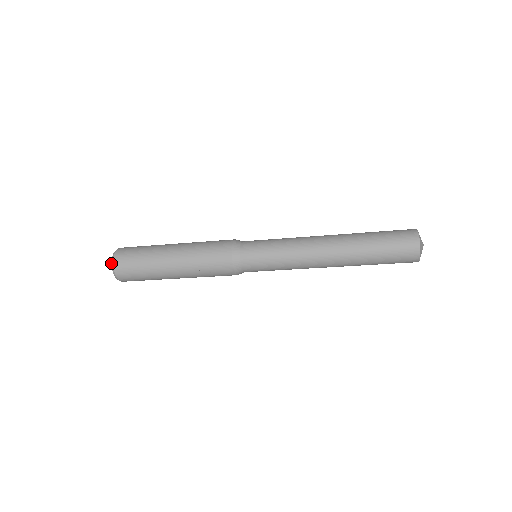
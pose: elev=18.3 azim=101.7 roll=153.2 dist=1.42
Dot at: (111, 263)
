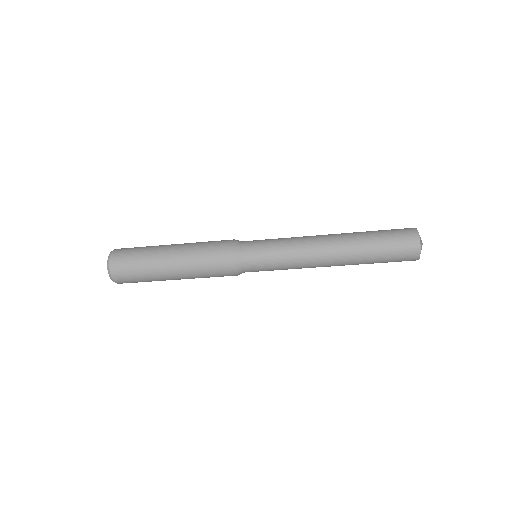
Dot at: (107, 260)
